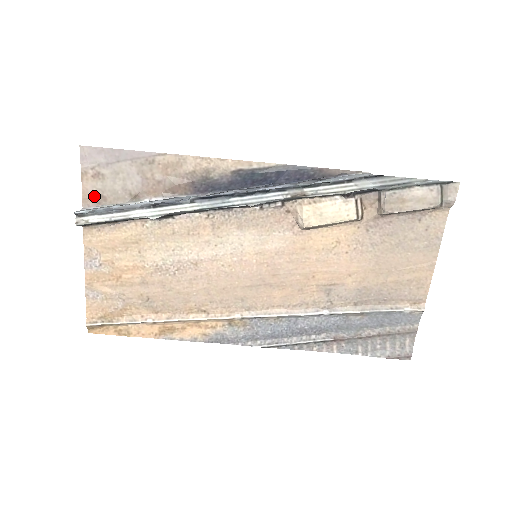
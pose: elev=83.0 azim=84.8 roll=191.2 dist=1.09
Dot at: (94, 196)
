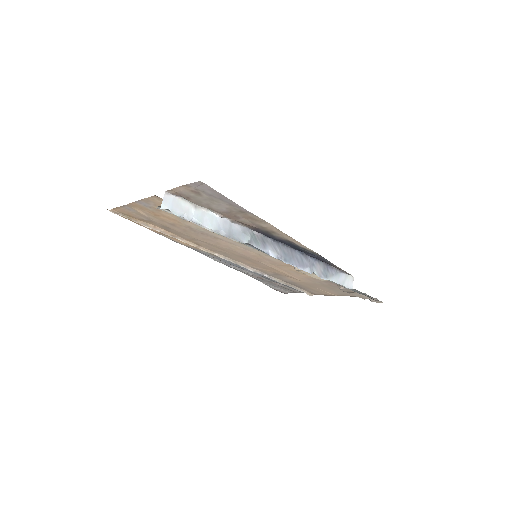
Dot at: (182, 194)
